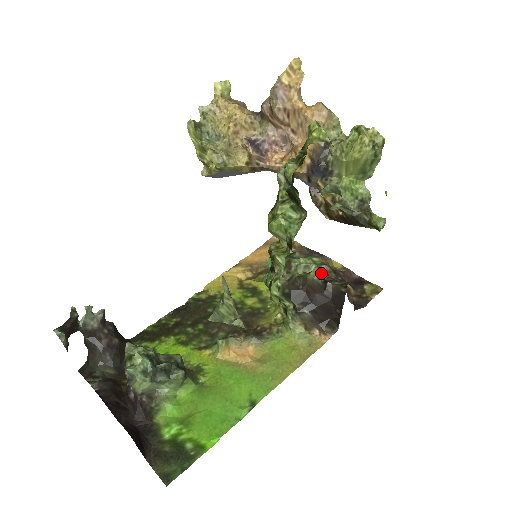
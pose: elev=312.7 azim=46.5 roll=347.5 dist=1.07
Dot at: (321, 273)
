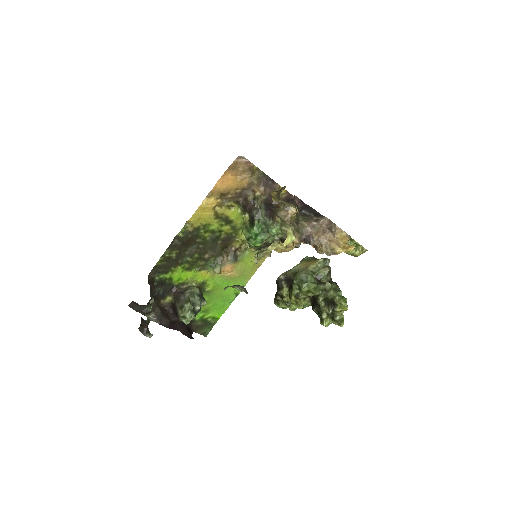
Dot at: occluded
